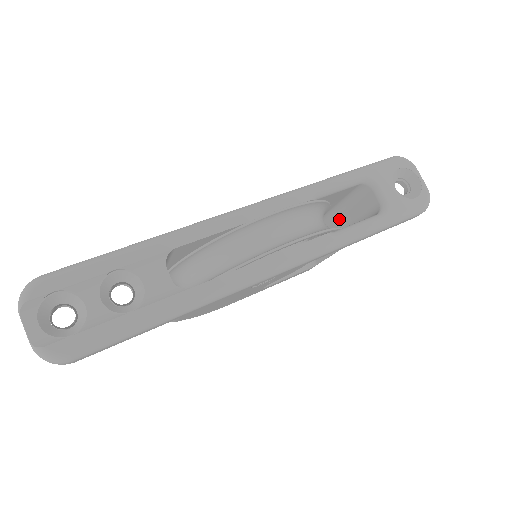
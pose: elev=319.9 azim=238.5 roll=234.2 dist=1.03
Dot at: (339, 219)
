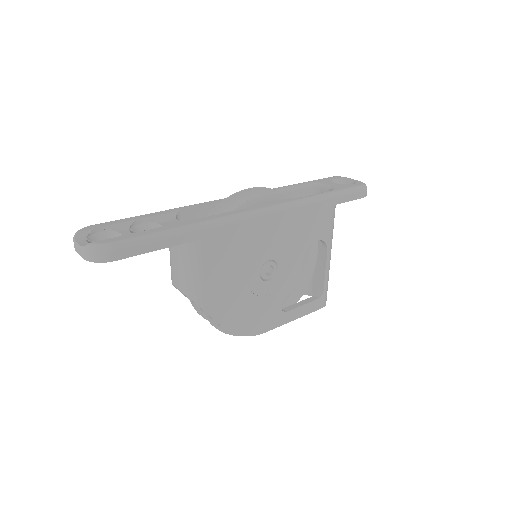
Dot at: occluded
